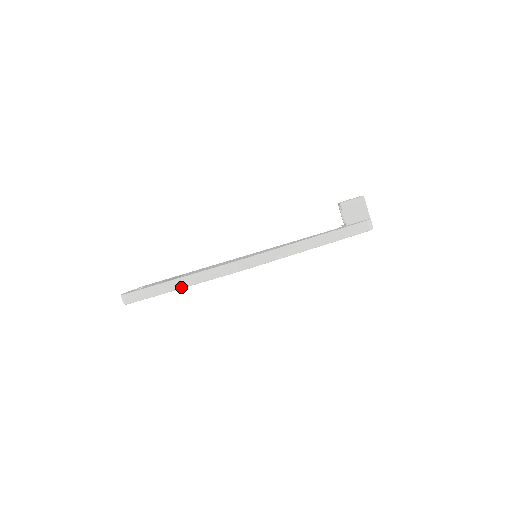
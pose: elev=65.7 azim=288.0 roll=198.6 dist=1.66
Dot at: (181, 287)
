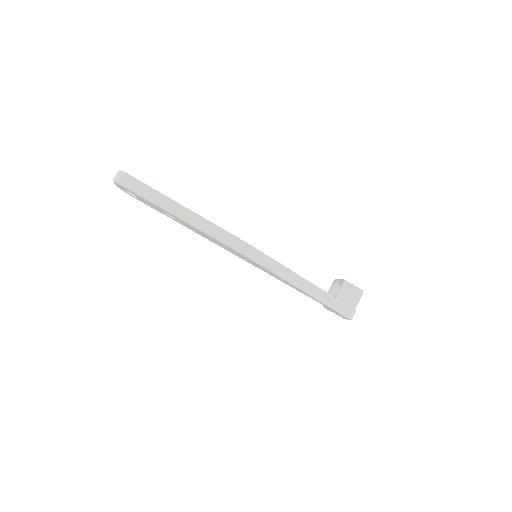
Dot at: (183, 218)
